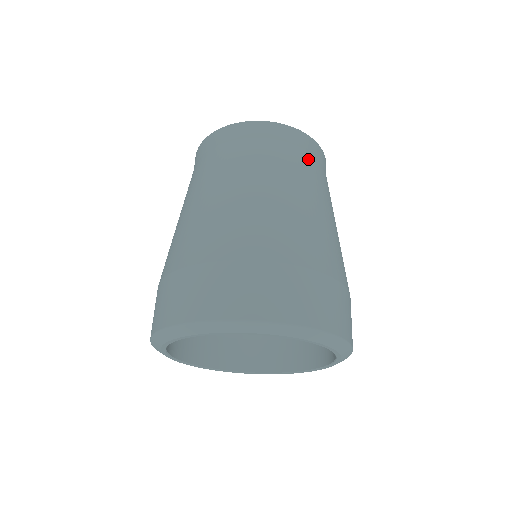
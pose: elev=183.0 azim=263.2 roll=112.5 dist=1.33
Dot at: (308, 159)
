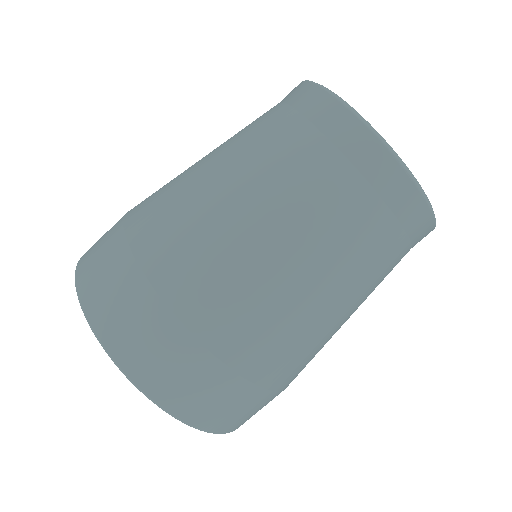
Dot at: (352, 192)
